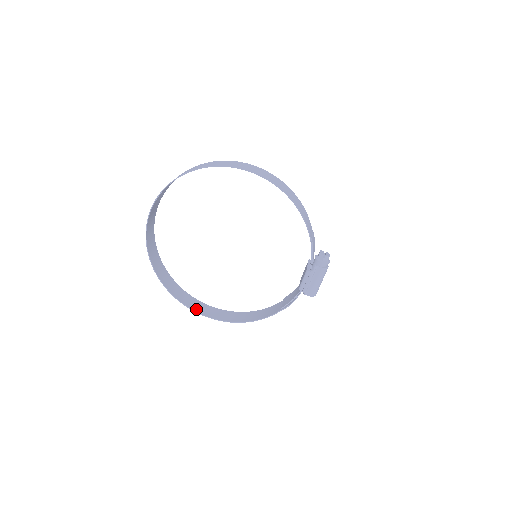
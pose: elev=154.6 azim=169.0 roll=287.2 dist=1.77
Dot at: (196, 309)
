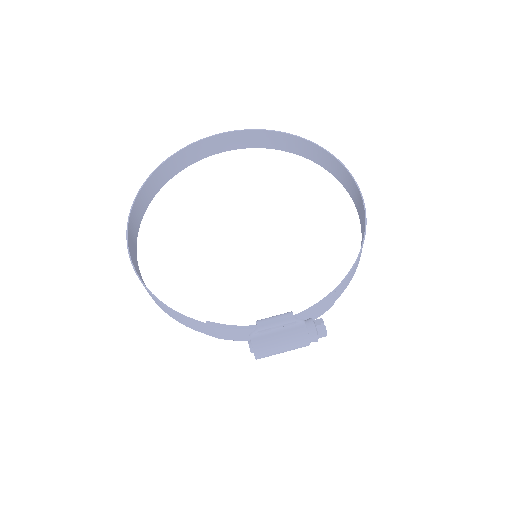
Dot at: (130, 231)
